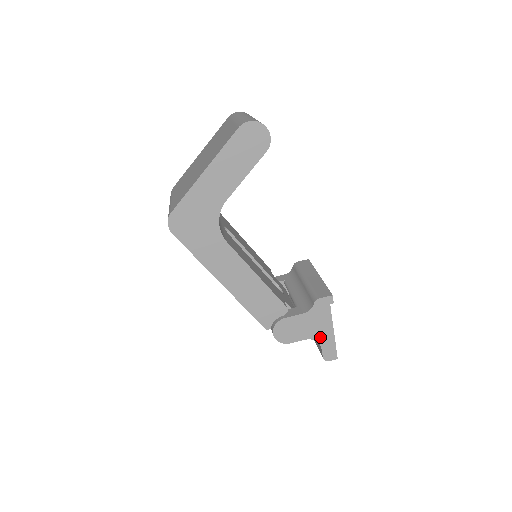
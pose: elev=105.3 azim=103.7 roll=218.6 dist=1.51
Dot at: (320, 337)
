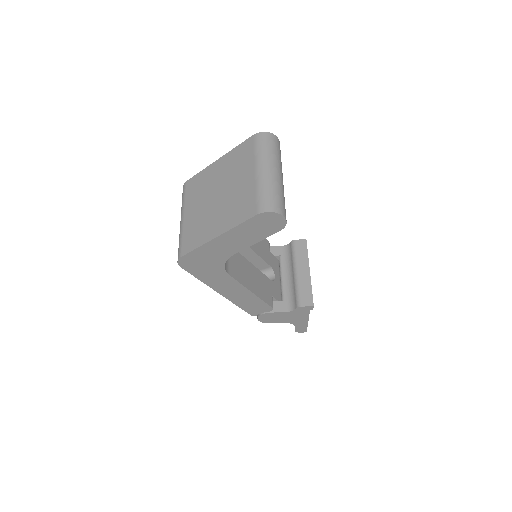
Dot at: (296, 322)
